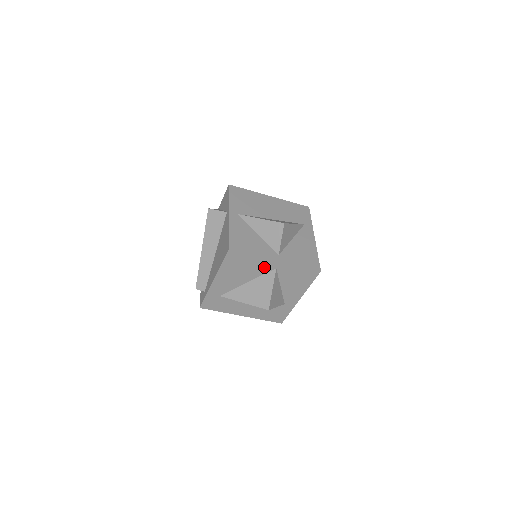
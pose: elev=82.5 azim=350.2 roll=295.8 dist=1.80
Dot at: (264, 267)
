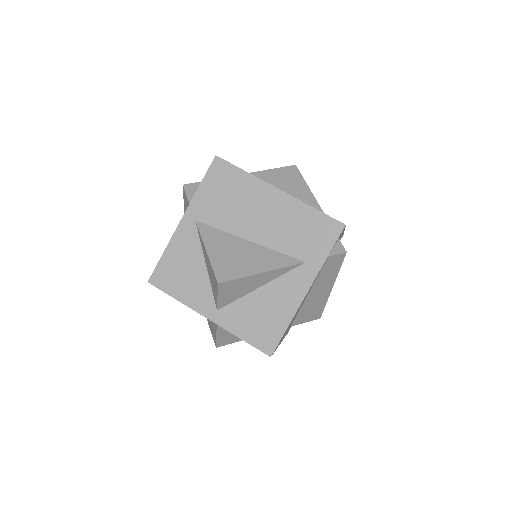
Dot at: occluded
